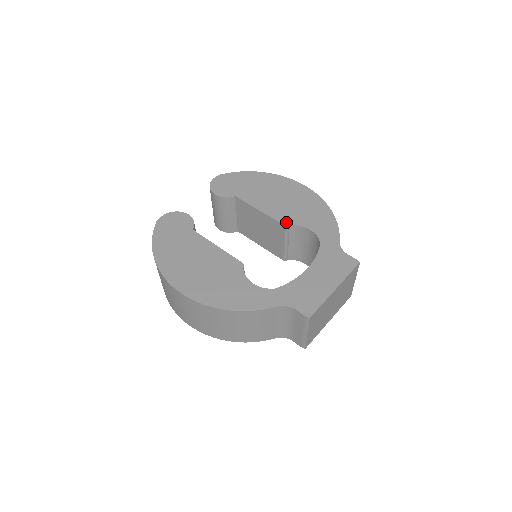
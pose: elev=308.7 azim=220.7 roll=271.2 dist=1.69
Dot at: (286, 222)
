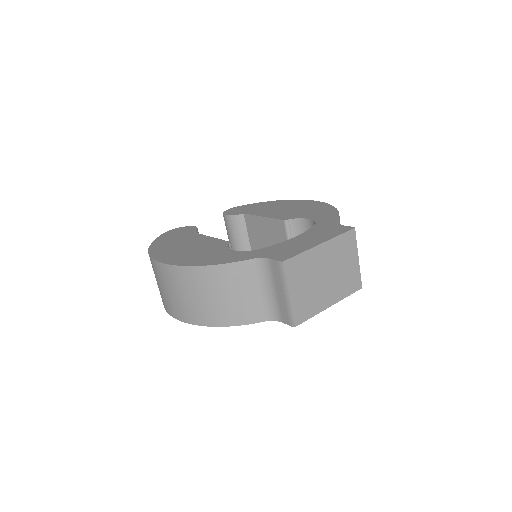
Dot at: (285, 218)
